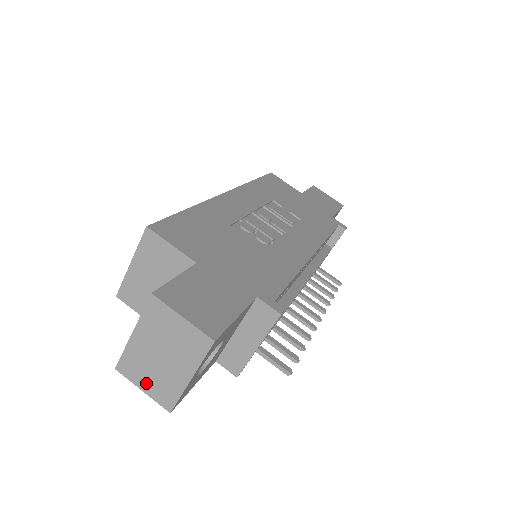
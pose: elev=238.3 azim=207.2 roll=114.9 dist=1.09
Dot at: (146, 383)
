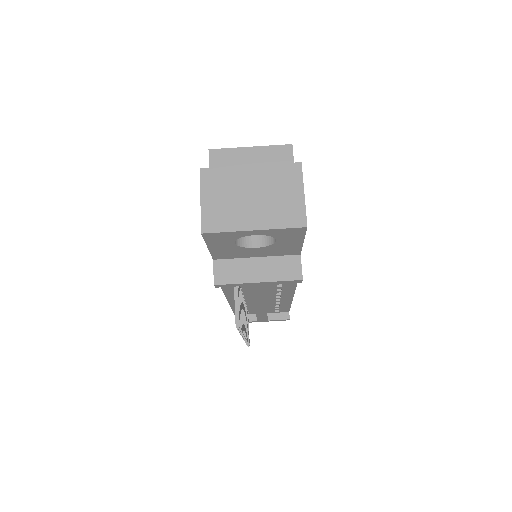
Dot at: (212, 199)
